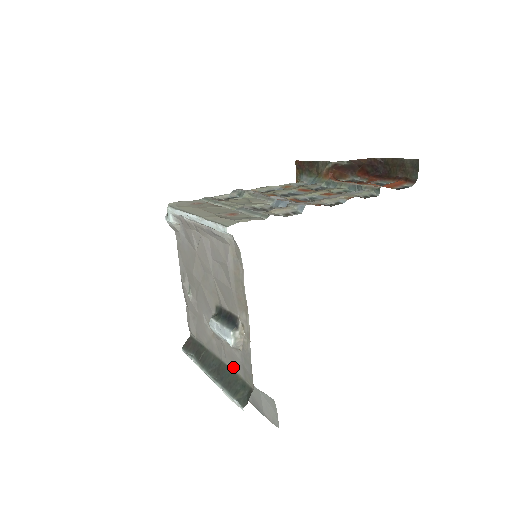
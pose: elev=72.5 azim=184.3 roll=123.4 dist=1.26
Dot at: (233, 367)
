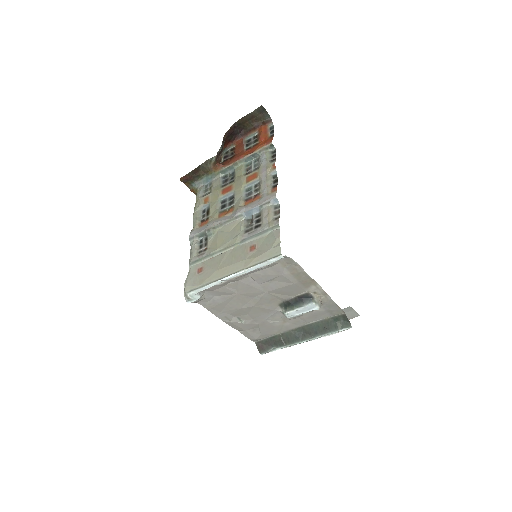
Dot at: (317, 320)
